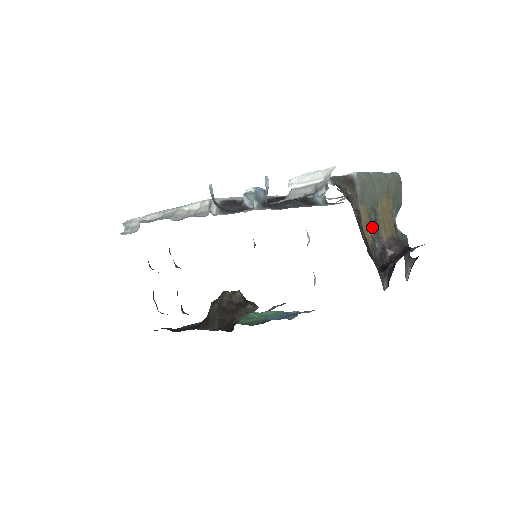
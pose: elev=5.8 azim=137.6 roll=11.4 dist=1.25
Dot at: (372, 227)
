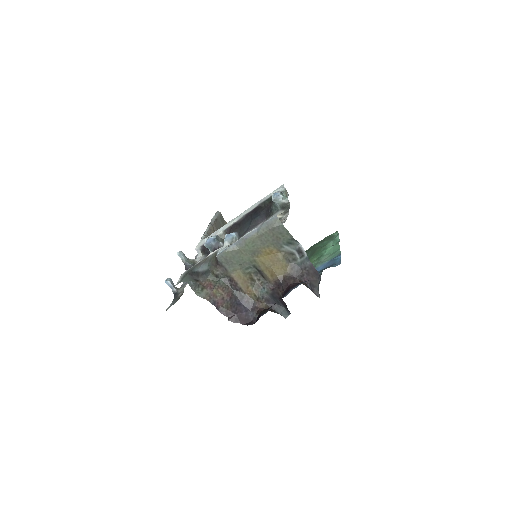
Dot at: (259, 277)
